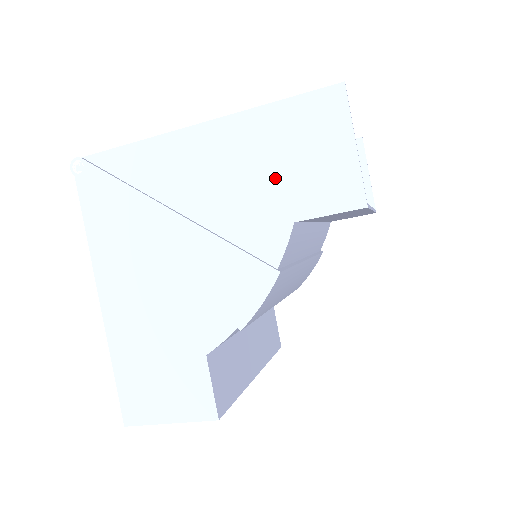
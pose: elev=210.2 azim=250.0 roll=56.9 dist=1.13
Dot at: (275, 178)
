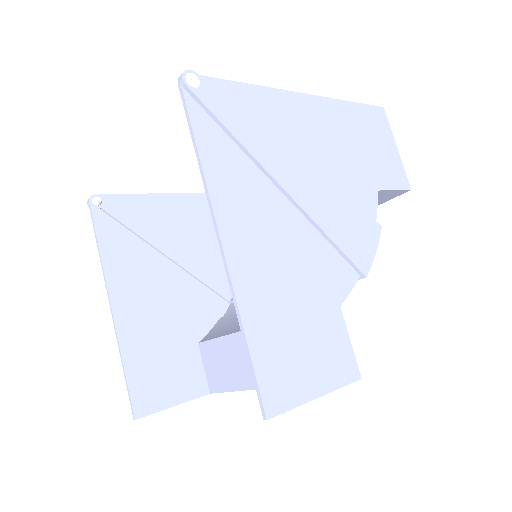
Dot at: (361, 154)
